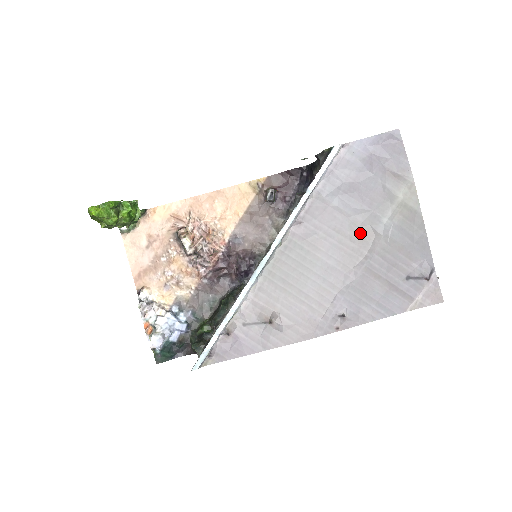
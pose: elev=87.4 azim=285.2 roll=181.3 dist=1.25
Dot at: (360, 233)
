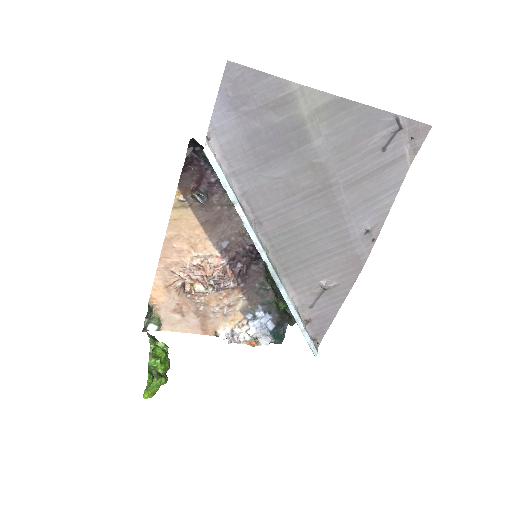
Dot at: (310, 175)
